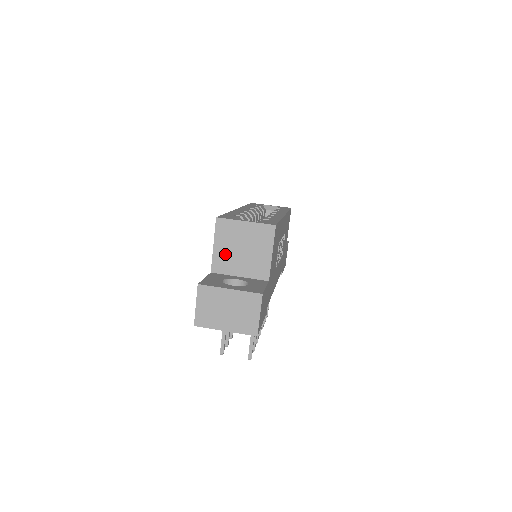
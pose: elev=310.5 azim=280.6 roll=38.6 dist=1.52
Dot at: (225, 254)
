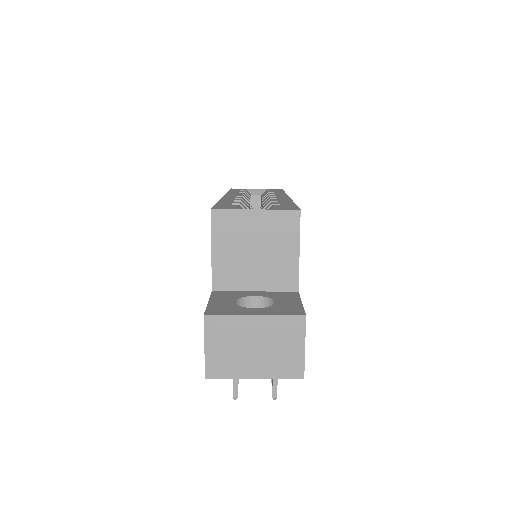
Dot at: (230, 261)
